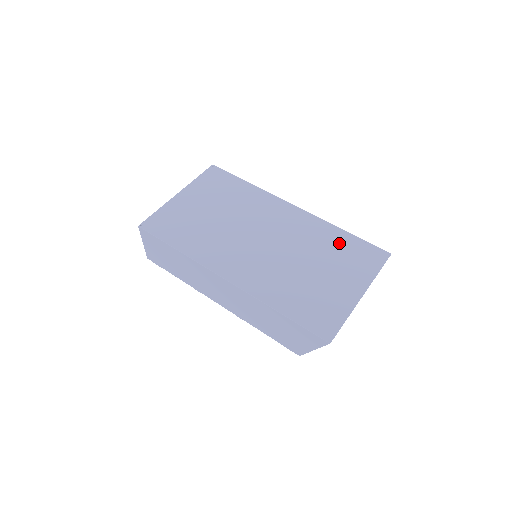
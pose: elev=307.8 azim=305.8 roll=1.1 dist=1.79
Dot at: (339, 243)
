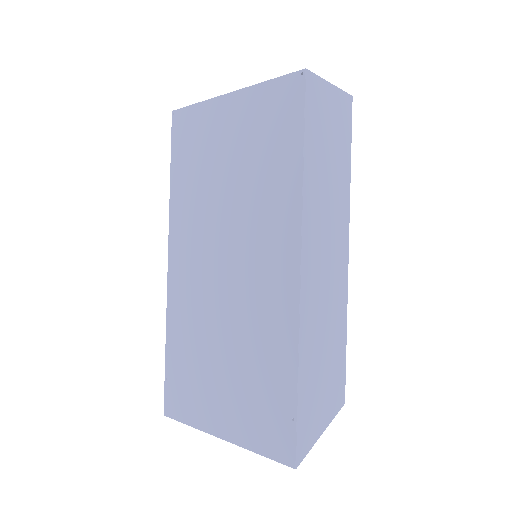
Dot at: (272, 377)
